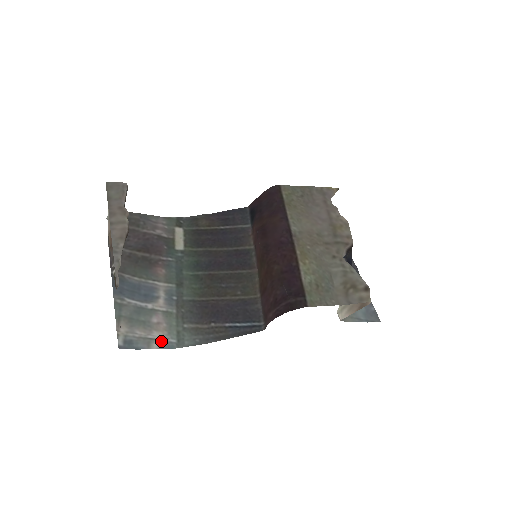
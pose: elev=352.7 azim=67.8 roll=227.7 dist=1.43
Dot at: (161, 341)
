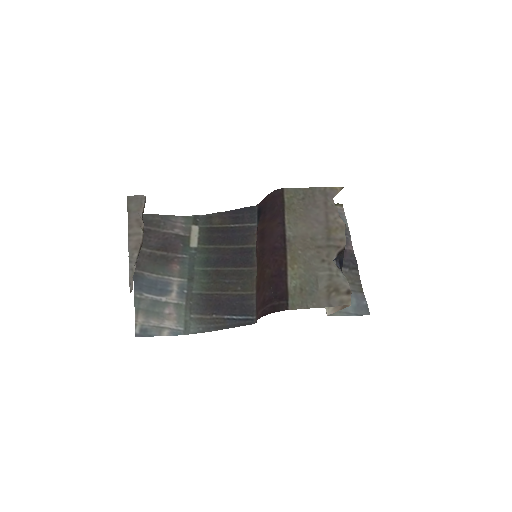
Dot at: (171, 329)
